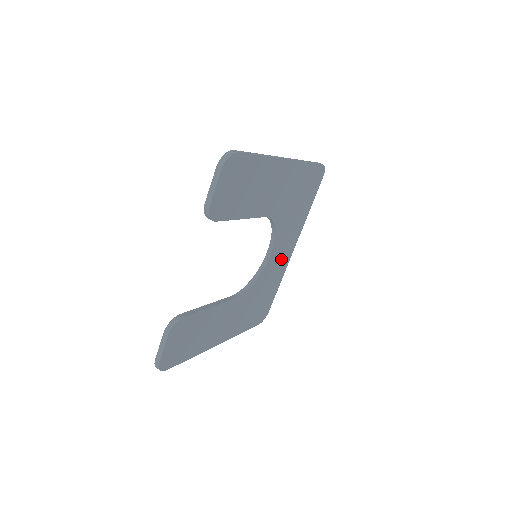
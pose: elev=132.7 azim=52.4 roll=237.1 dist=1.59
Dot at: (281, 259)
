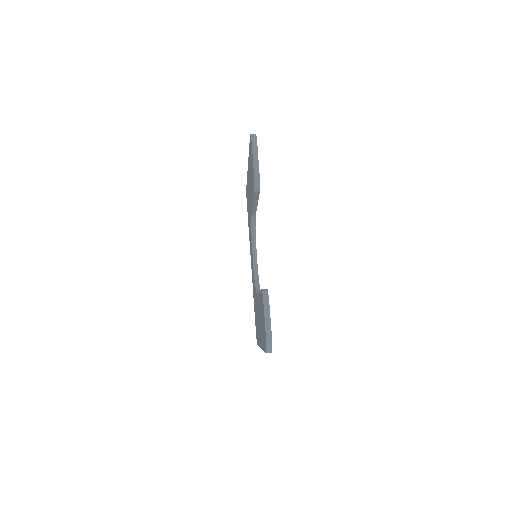
Dot at: occluded
